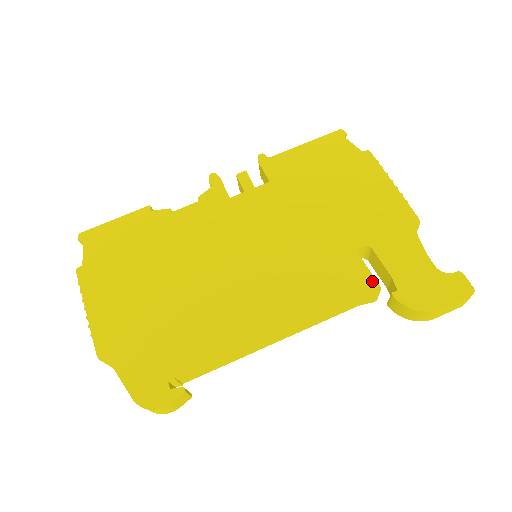
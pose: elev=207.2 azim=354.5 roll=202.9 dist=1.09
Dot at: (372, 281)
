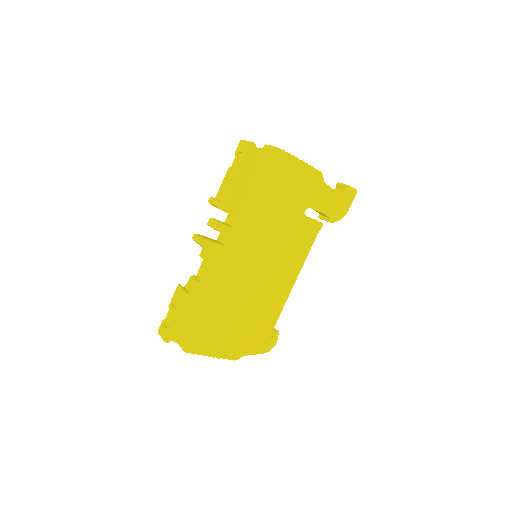
Dot at: (318, 224)
